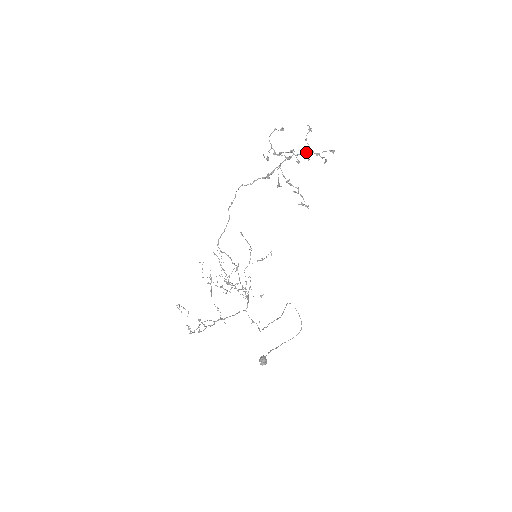
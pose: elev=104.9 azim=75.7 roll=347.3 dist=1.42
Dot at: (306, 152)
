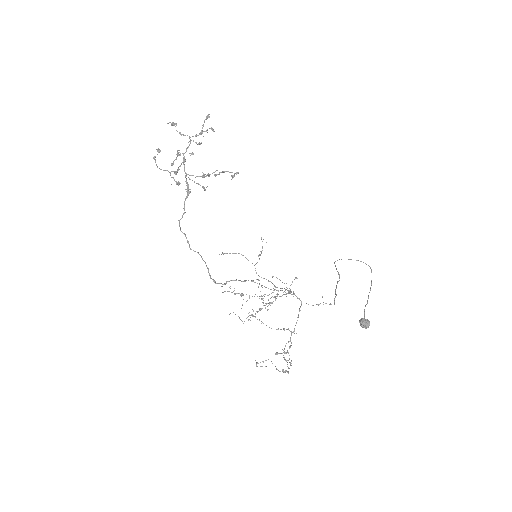
Dot at: (190, 141)
